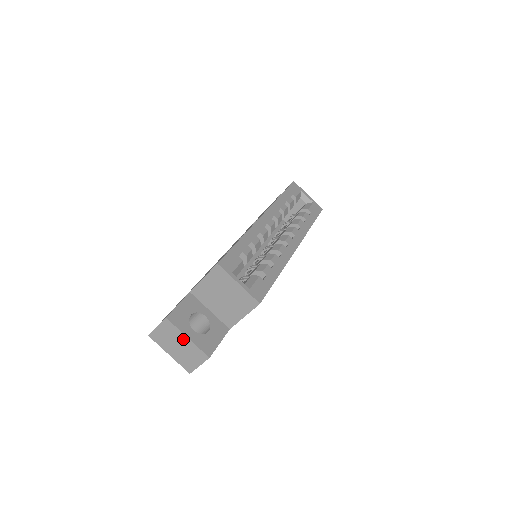
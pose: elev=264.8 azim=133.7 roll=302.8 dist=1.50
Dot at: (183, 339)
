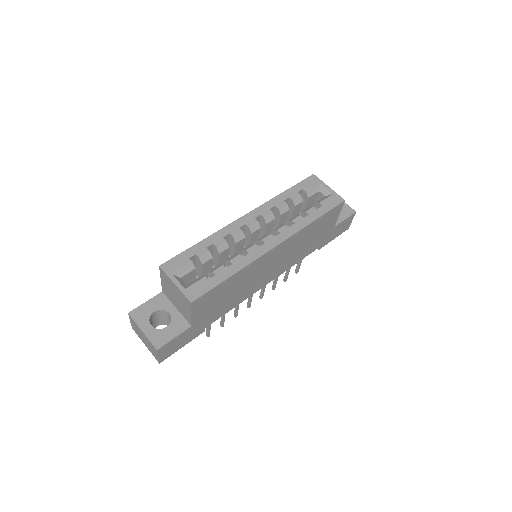
Dot at: (141, 332)
